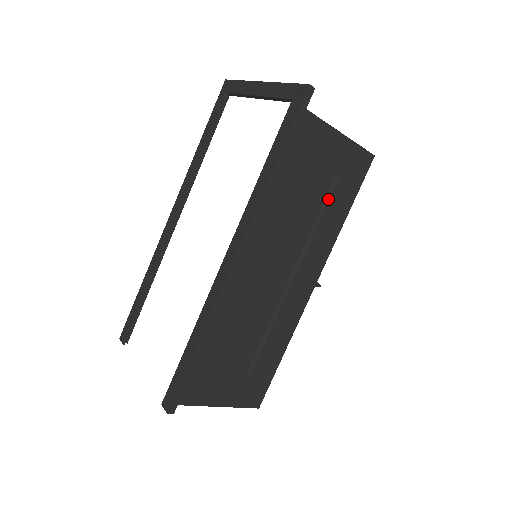
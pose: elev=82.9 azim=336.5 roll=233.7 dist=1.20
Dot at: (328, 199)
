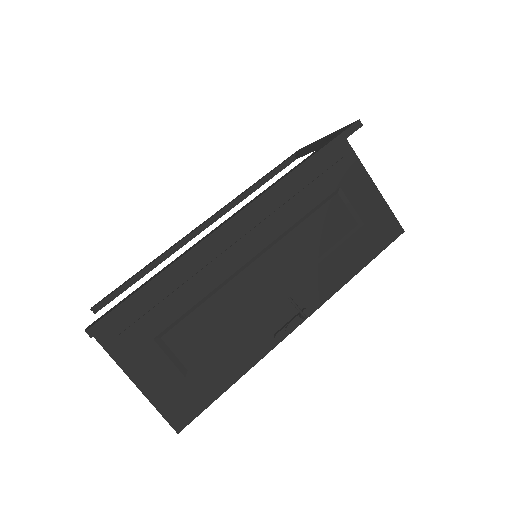
Dot at: (345, 239)
